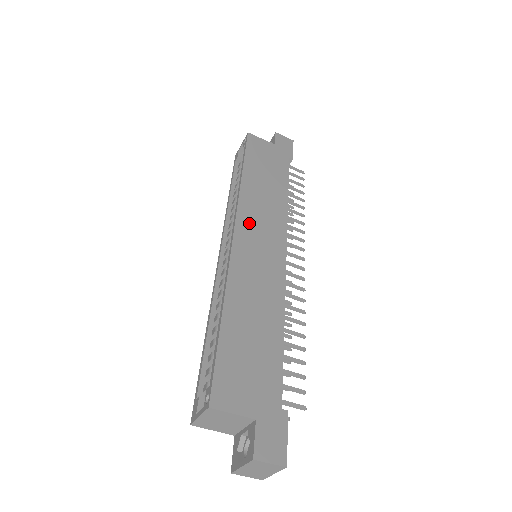
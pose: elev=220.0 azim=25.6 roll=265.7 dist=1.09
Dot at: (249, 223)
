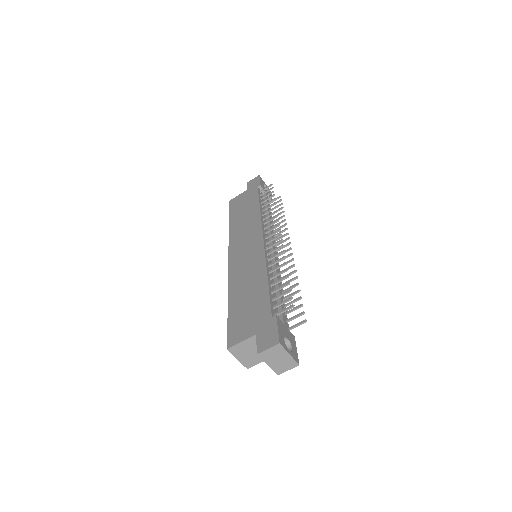
Dot at: (237, 245)
